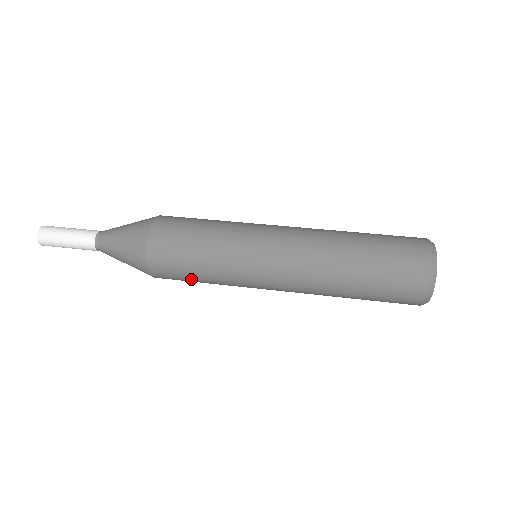
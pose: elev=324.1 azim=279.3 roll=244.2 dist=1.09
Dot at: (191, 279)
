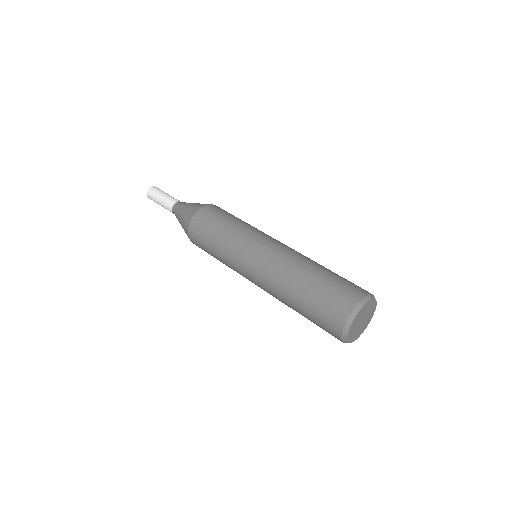
Dot at: (208, 247)
